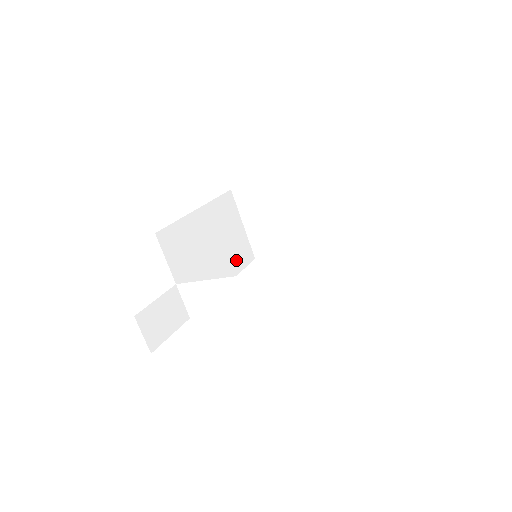
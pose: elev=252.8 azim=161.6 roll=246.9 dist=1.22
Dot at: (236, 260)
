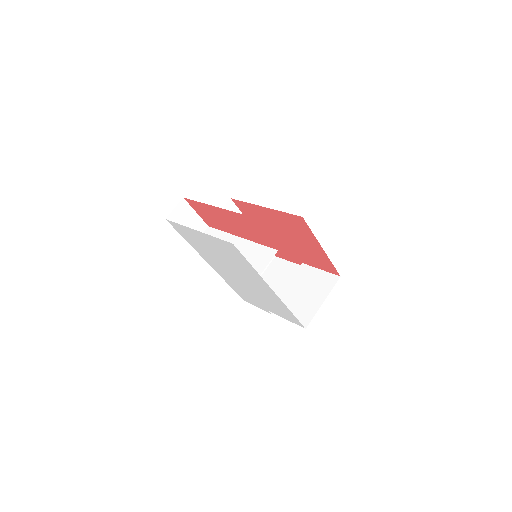
Dot at: occluded
